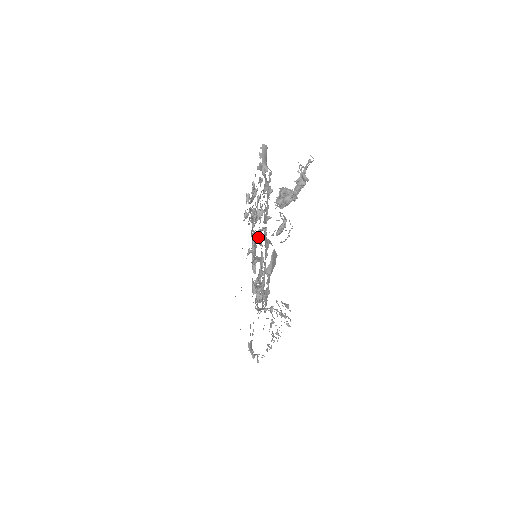
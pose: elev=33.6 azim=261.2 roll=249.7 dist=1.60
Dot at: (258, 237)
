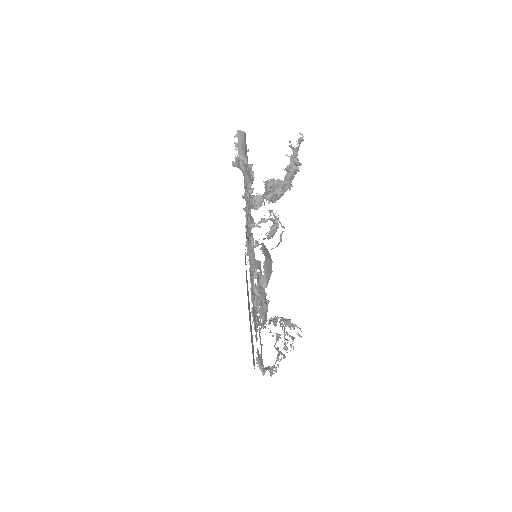
Dot at: occluded
